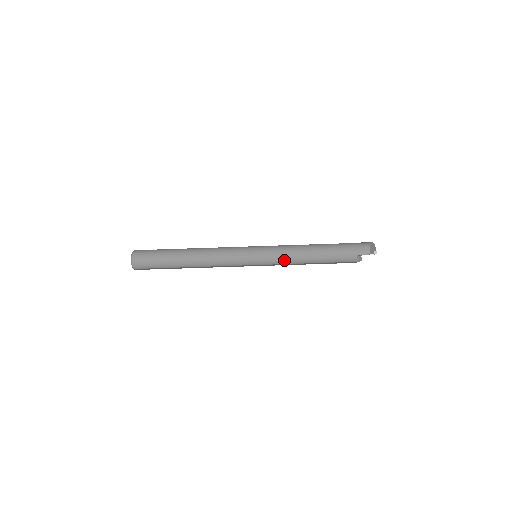
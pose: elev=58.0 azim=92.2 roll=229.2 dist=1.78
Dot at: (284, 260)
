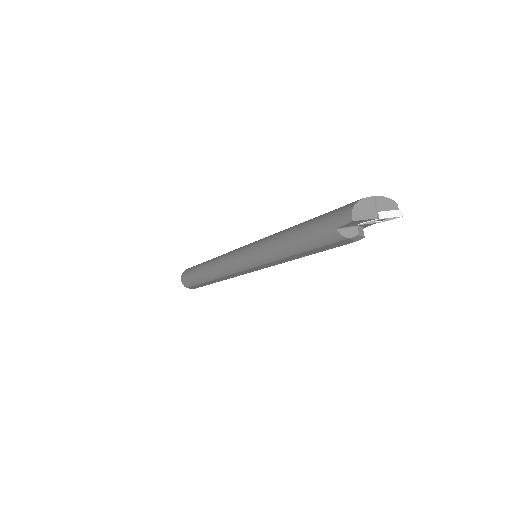
Dot at: (267, 256)
